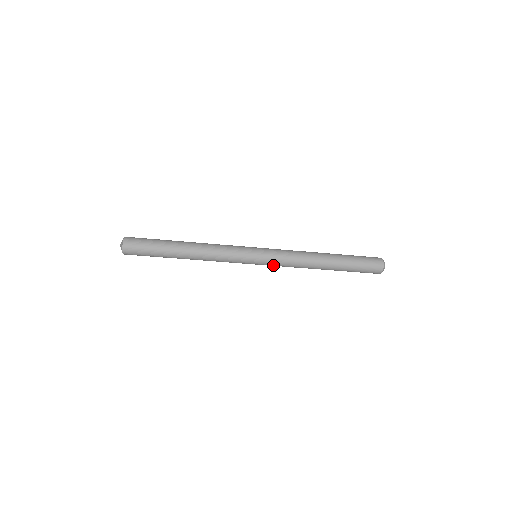
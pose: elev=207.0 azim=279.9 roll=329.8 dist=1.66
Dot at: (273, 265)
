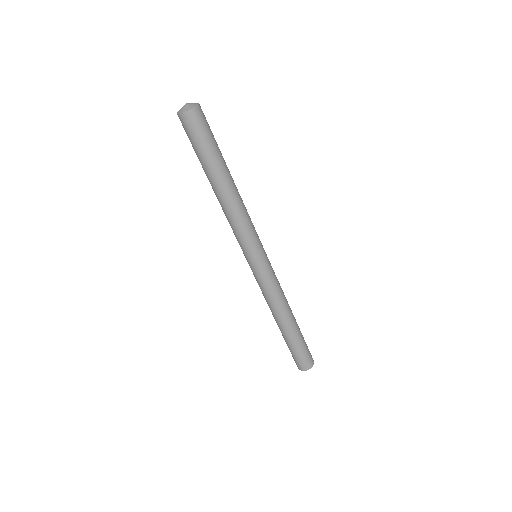
Dot at: (256, 278)
